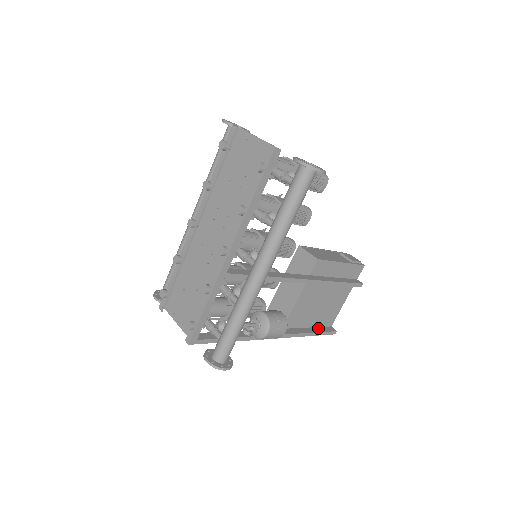
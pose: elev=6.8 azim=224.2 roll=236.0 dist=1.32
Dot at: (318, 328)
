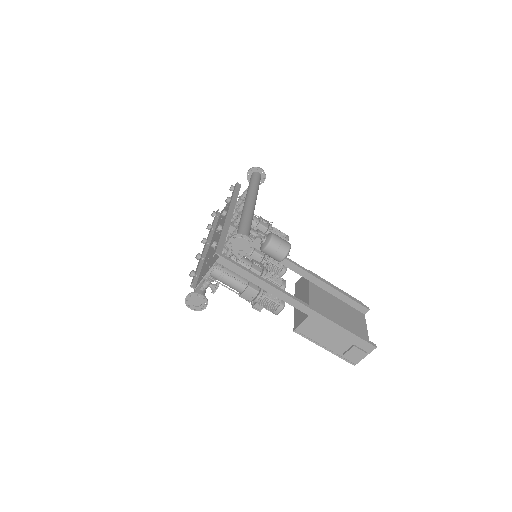
Dot at: occluded
